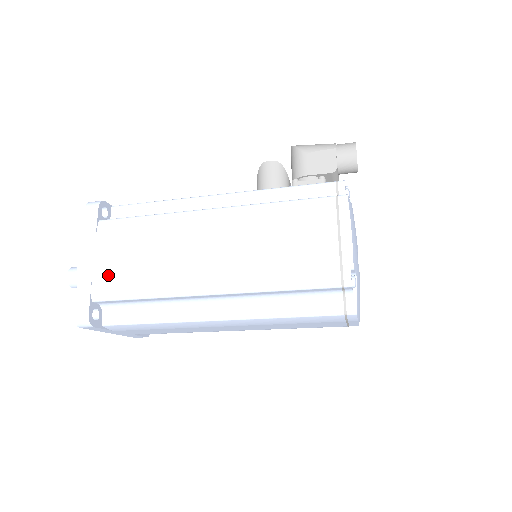
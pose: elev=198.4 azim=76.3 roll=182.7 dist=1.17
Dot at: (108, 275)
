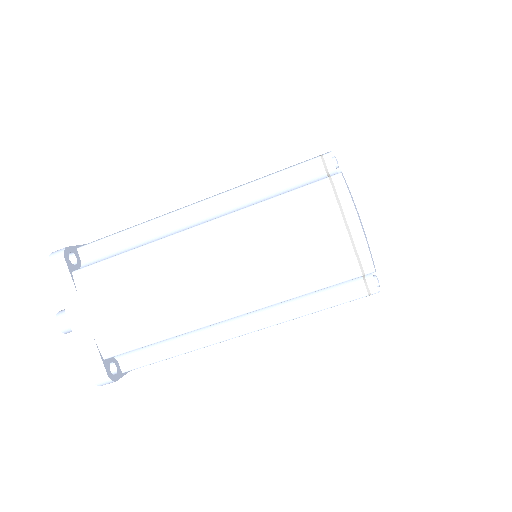
Dot at: occluded
